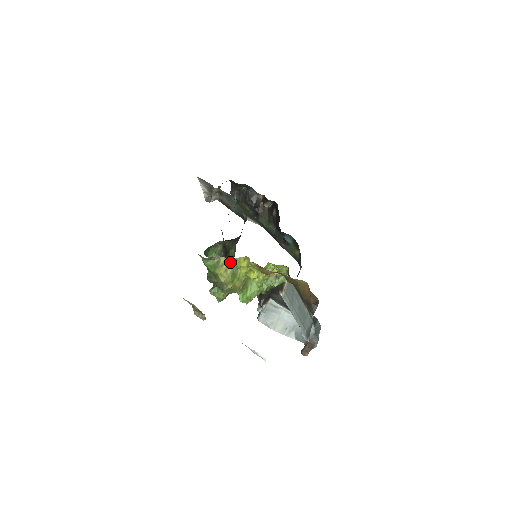
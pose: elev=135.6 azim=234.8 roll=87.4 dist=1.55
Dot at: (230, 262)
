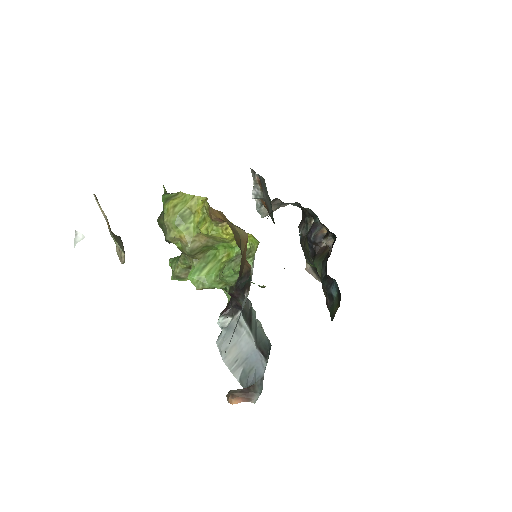
Dot at: (186, 199)
